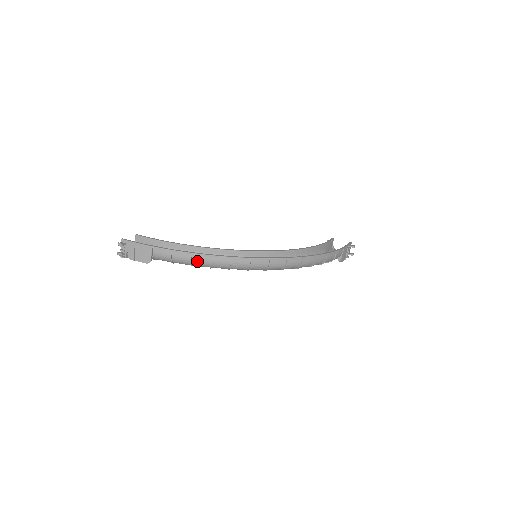
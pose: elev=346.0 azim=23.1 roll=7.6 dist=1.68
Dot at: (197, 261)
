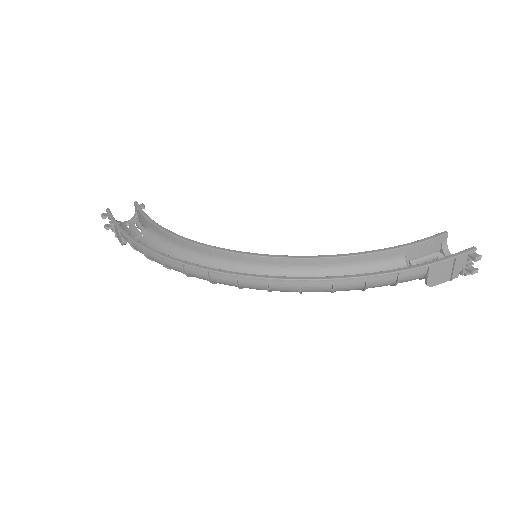
Dot at: (151, 257)
